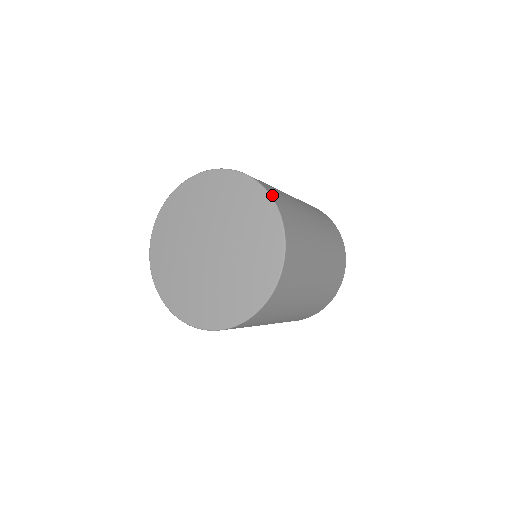
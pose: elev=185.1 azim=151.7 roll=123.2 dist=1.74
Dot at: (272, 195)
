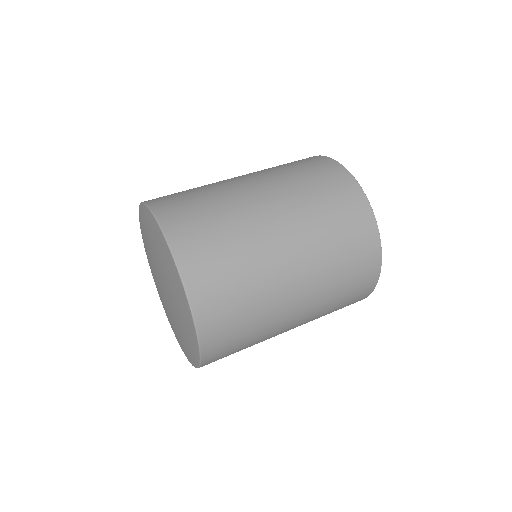
Dot at: (187, 276)
